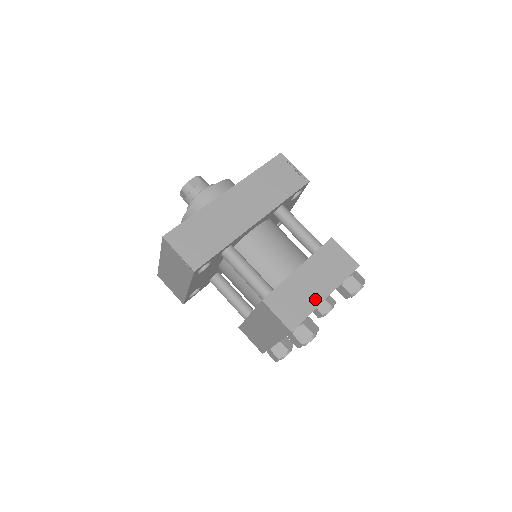
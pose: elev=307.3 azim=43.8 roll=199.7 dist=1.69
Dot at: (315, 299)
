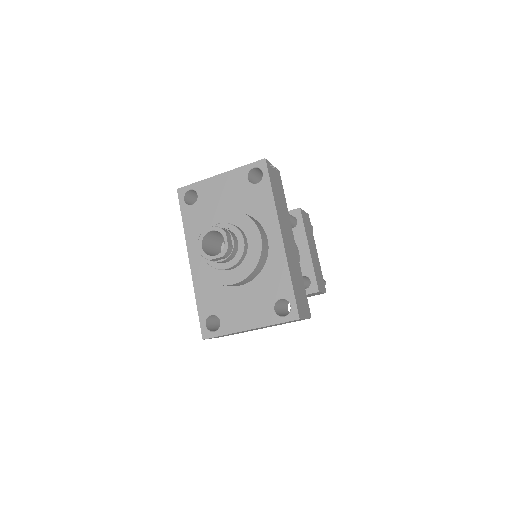
Dot at: (318, 261)
